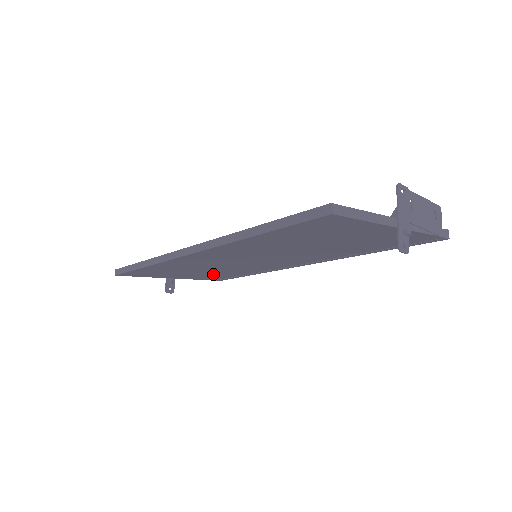
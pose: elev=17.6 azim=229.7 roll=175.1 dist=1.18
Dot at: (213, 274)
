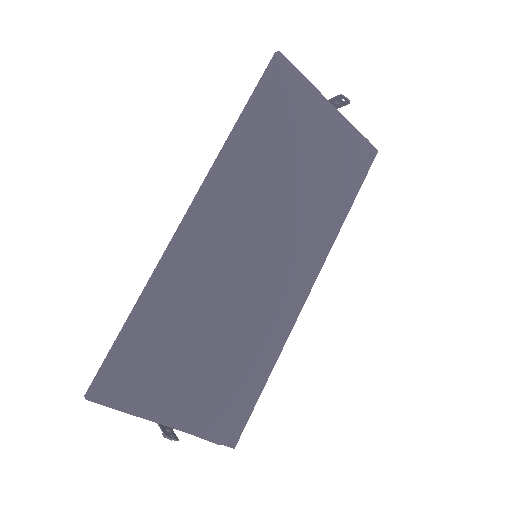
Dot at: (222, 377)
